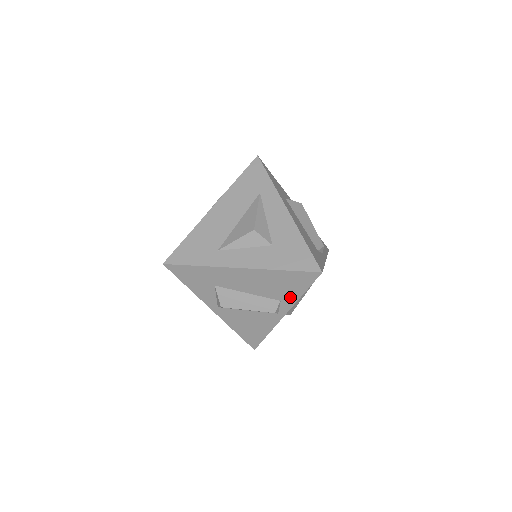
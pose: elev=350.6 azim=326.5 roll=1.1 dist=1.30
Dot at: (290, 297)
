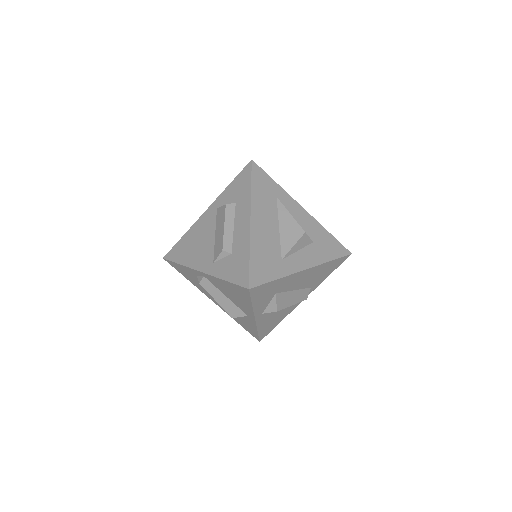
Dot at: (319, 282)
